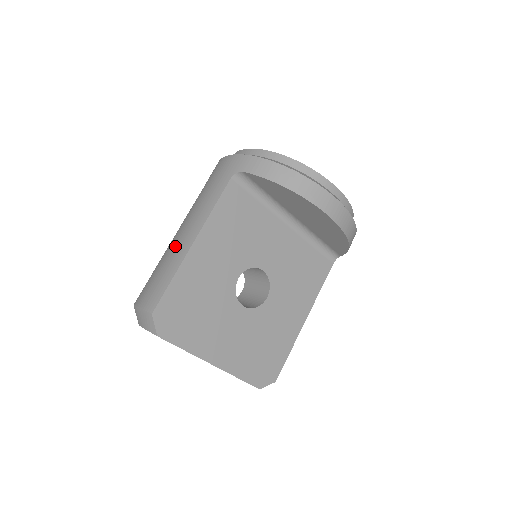
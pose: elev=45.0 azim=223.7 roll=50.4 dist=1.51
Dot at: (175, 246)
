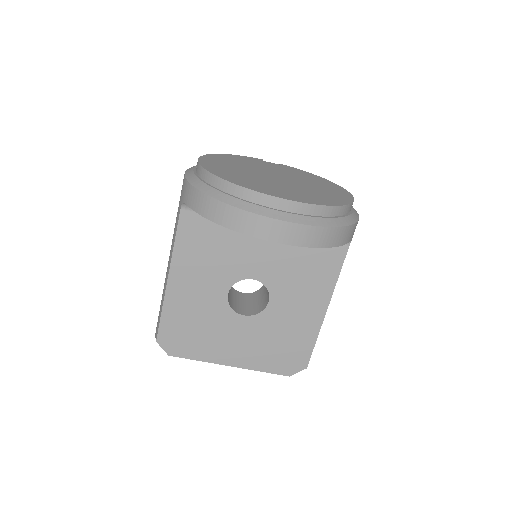
Dot at: occluded
